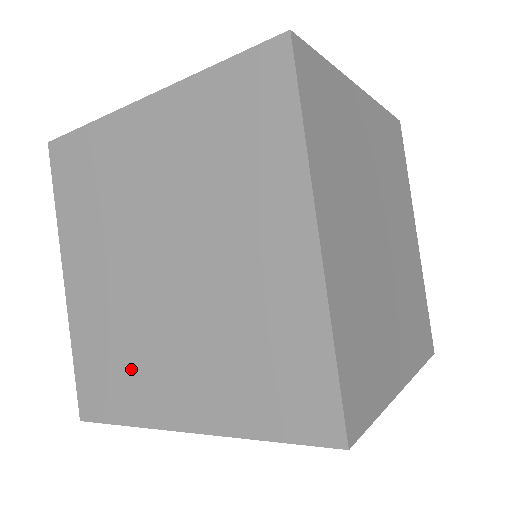
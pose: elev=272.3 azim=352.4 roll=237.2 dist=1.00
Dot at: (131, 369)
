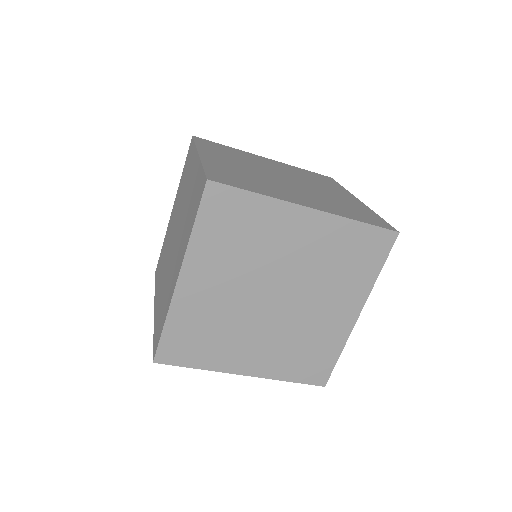
Dot at: (161, 269)
